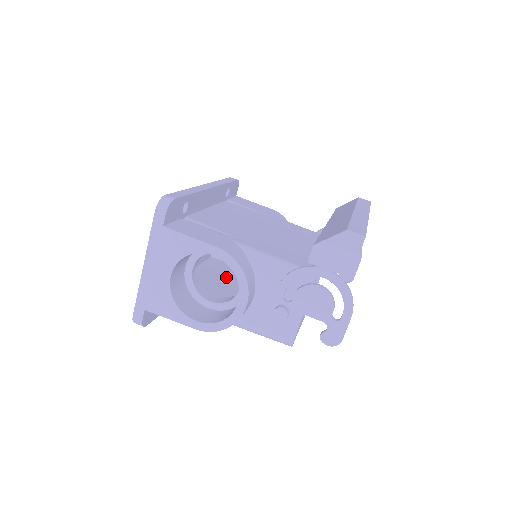
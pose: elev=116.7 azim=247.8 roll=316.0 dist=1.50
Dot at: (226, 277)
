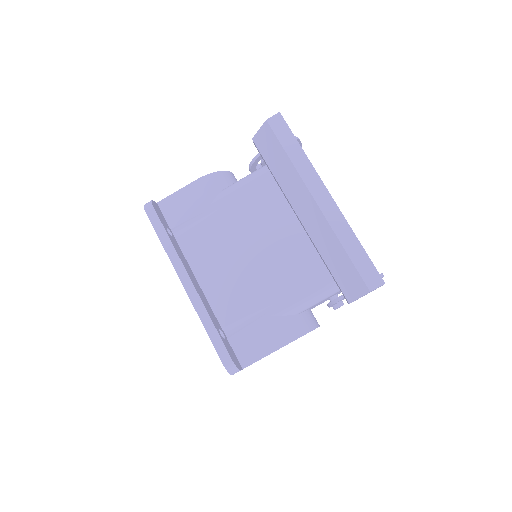
Dot at: occluded
